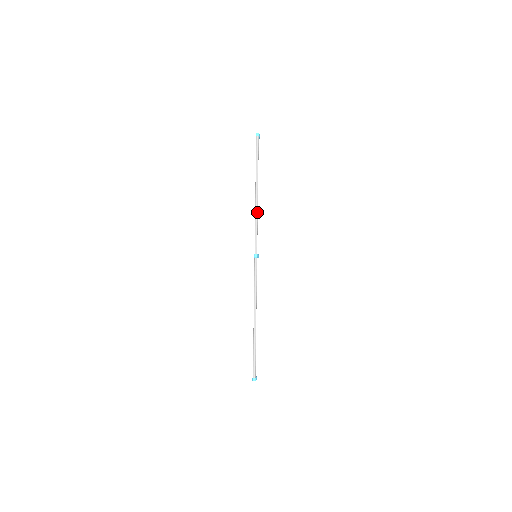
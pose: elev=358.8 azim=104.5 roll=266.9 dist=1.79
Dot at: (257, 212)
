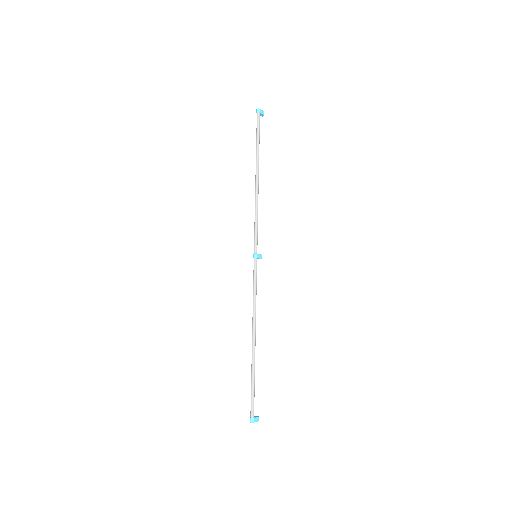
Dot at: (257, 201)
